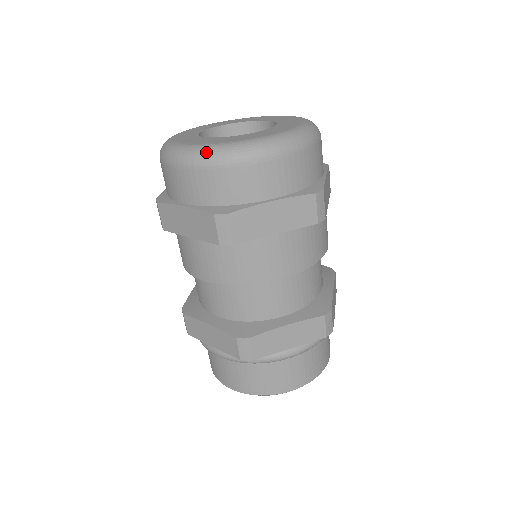
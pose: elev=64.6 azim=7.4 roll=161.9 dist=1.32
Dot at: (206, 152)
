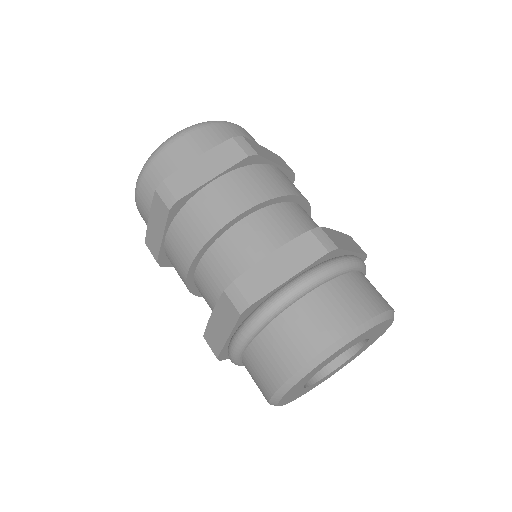
Dot at: (144, 164)
